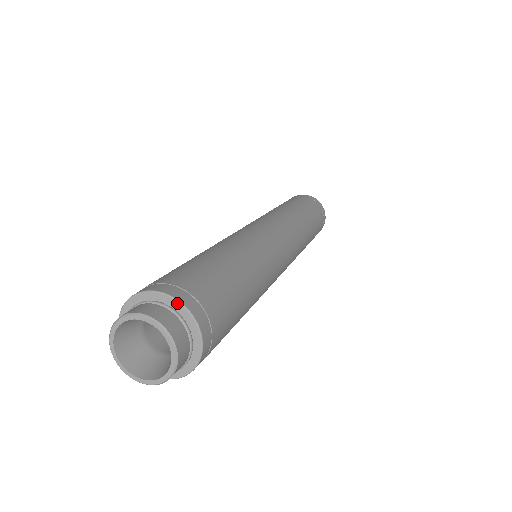
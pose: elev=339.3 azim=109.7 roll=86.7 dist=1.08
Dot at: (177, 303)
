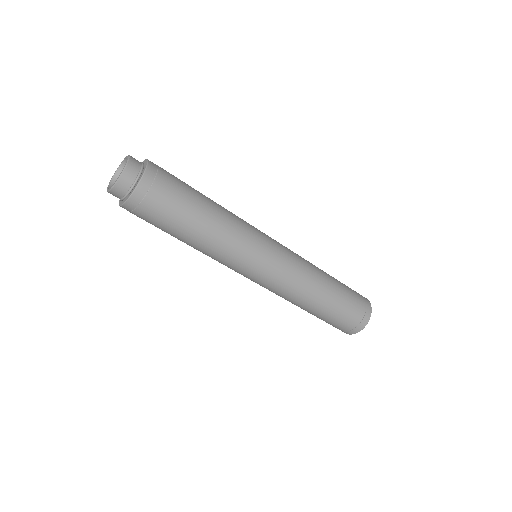
Dot at: (146, 166)
